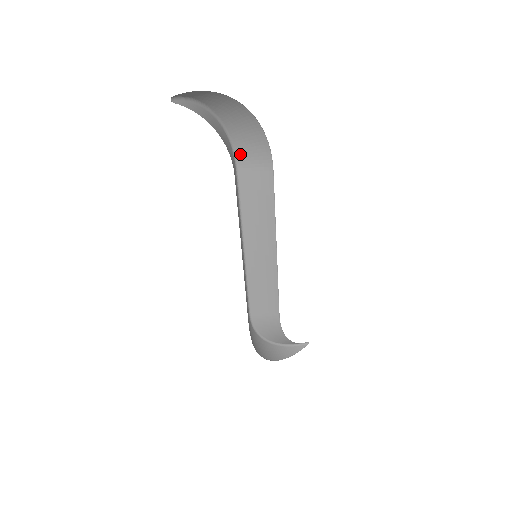
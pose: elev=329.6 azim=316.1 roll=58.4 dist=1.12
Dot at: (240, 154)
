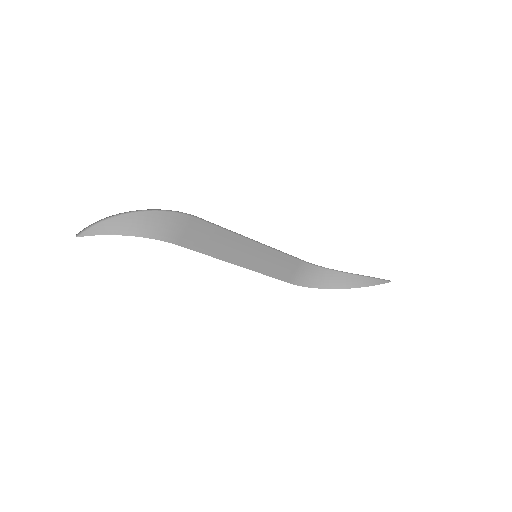
Dot at: (185, 214)
